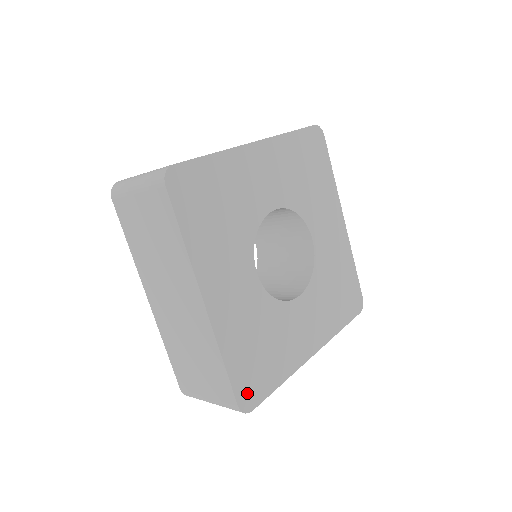
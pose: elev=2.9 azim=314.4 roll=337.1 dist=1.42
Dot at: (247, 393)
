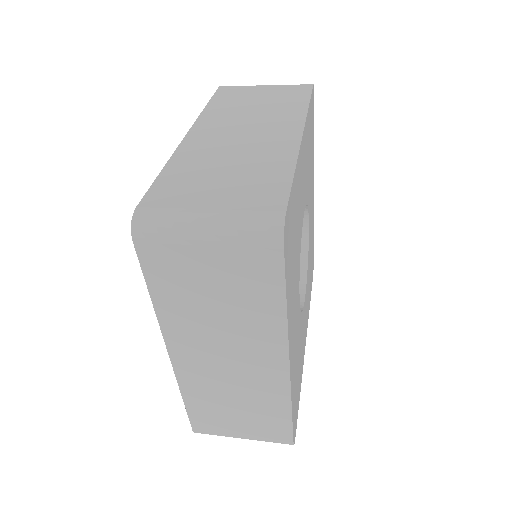
Dot at: (295, 424)
